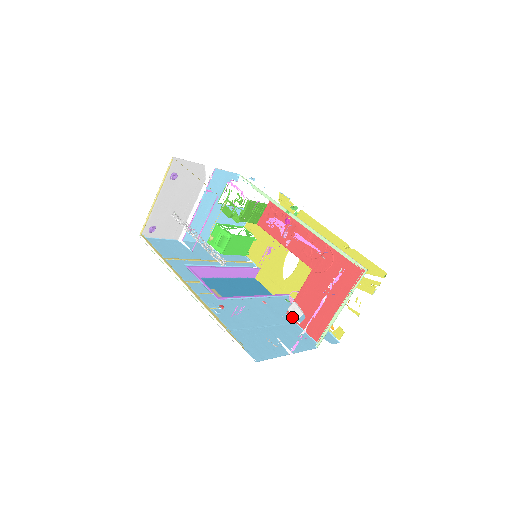
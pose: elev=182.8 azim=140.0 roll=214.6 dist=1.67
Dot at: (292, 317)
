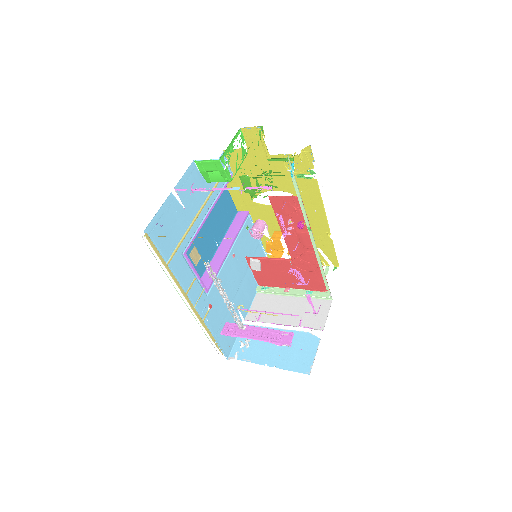
Dot at: (249, 263)
